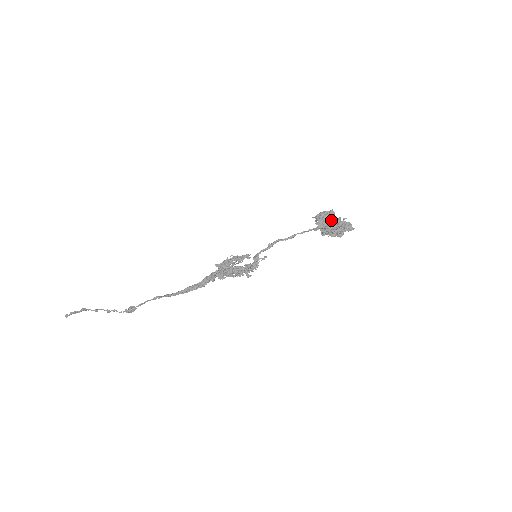
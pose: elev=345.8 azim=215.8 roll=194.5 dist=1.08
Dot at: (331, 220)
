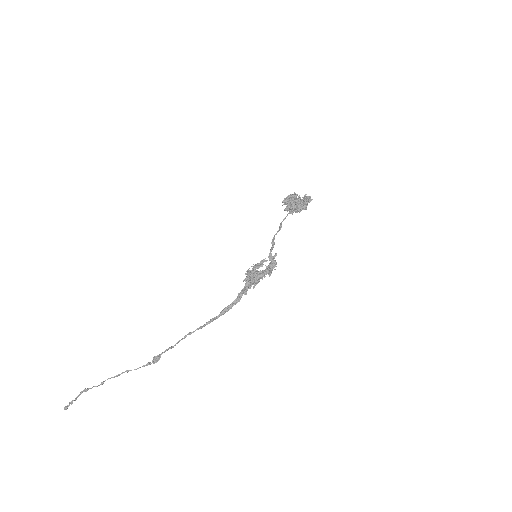
Dot at: occluded
